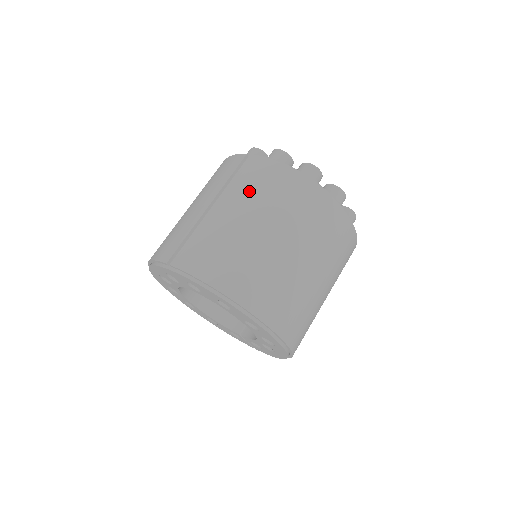
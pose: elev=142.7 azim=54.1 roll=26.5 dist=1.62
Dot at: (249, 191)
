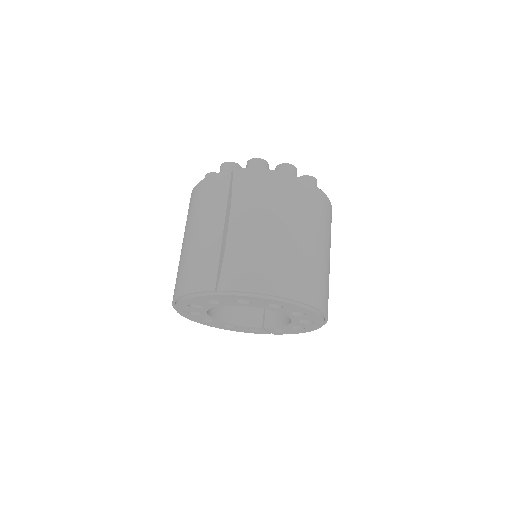
Dot at: (256, 203)
